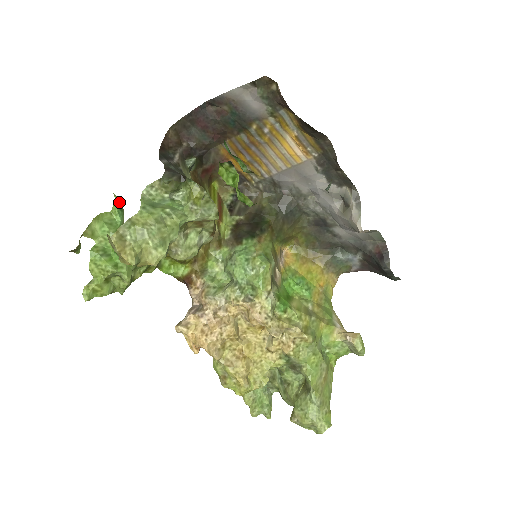
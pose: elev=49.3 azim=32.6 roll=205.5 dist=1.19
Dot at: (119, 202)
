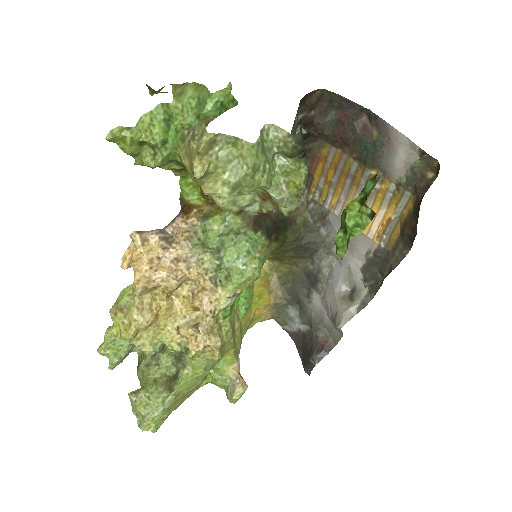
Dot at: (232, 100)
